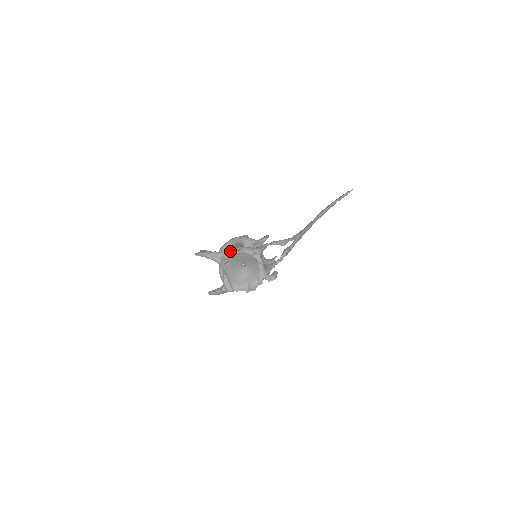
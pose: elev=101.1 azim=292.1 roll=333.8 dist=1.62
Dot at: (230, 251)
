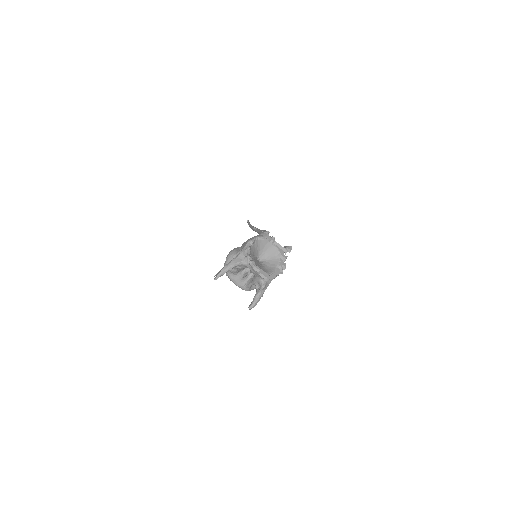
Dot at: (245, 246)
